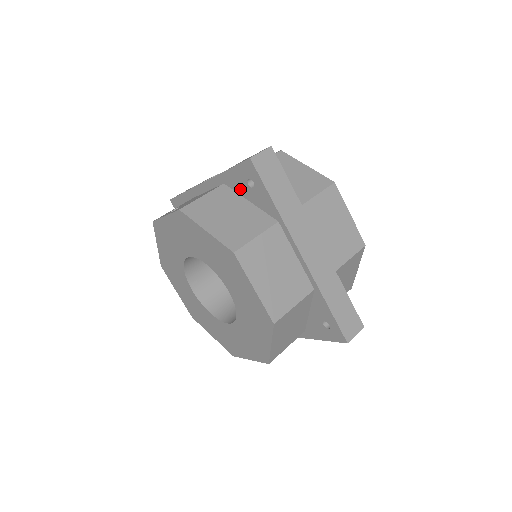
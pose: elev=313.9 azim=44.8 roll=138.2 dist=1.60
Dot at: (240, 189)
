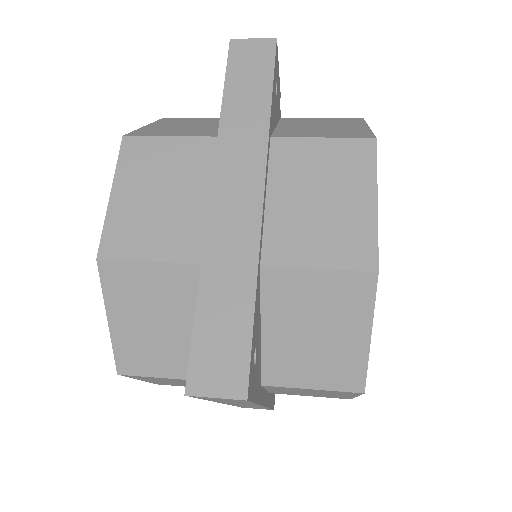
Dot at: occluded
